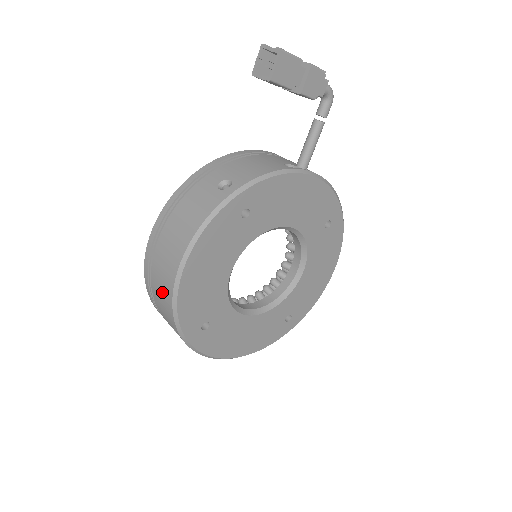
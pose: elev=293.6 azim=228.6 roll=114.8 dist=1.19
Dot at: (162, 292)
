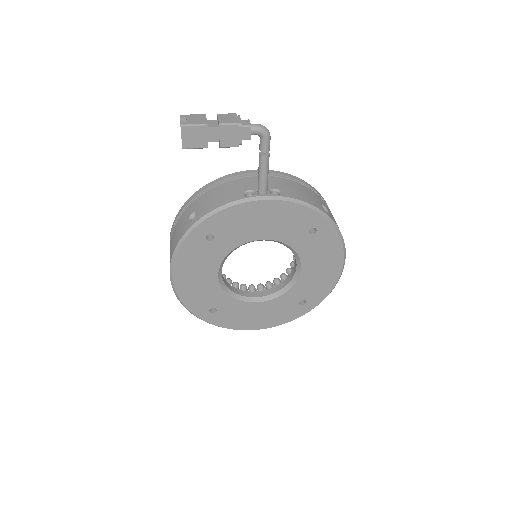
Dot at: occluded
